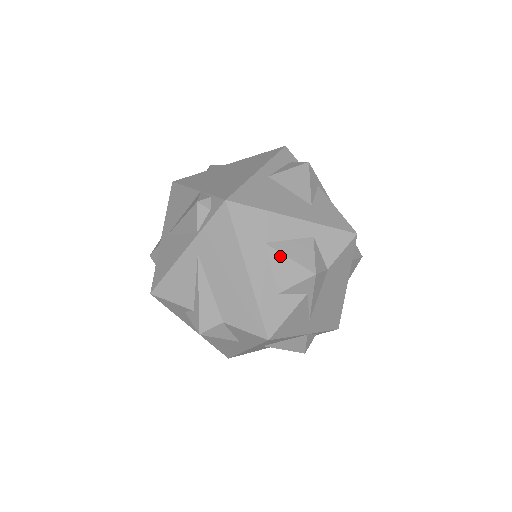
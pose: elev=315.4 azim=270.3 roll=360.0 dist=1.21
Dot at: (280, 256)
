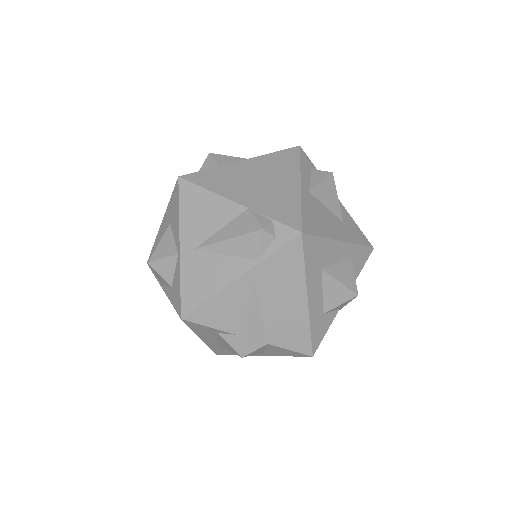
Dot at: (333, 281)
